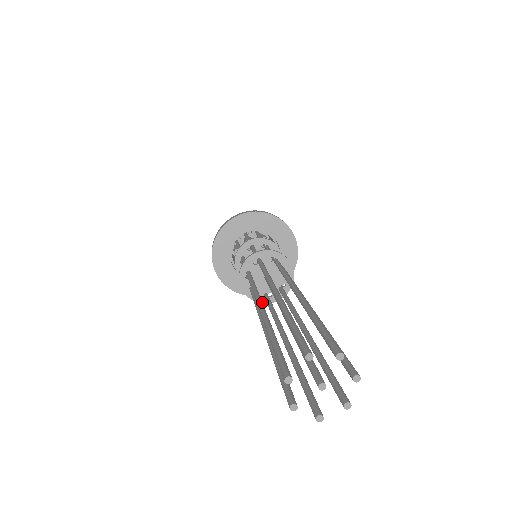
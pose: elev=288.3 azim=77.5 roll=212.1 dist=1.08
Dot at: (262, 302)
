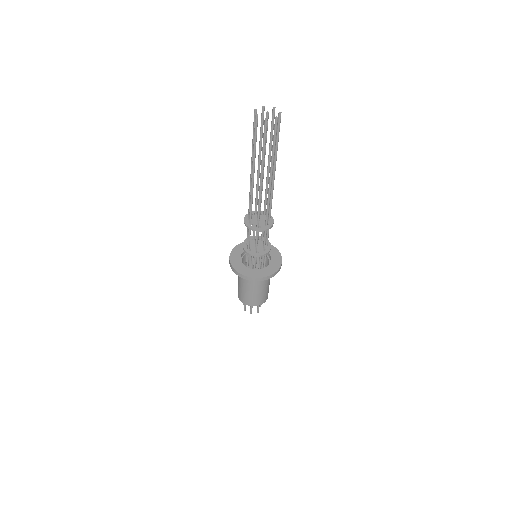
Dot at: (255, 229)
